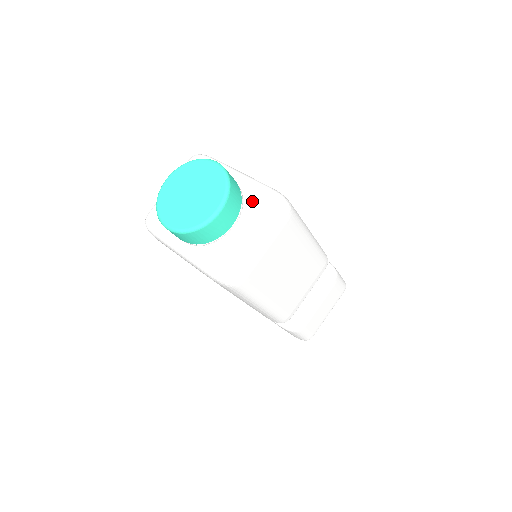
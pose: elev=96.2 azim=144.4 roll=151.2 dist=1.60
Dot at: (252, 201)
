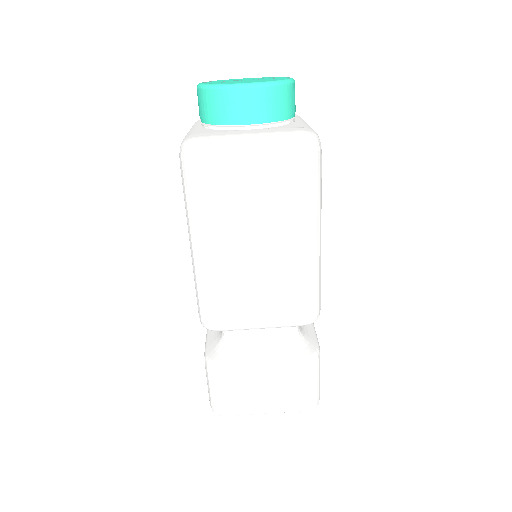
Dot at: (288, 127)
